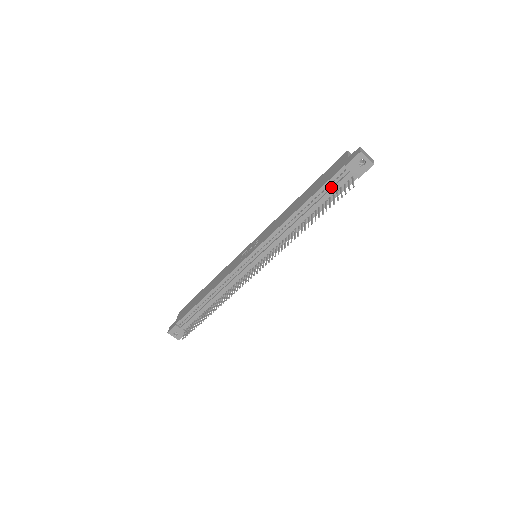
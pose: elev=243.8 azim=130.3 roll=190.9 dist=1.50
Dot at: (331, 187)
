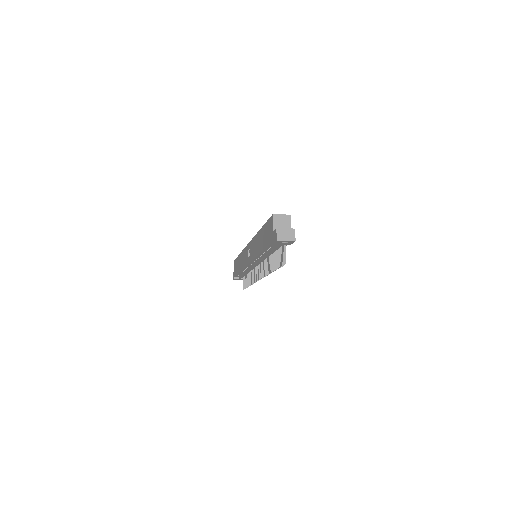
Dot at: (273, 247)
